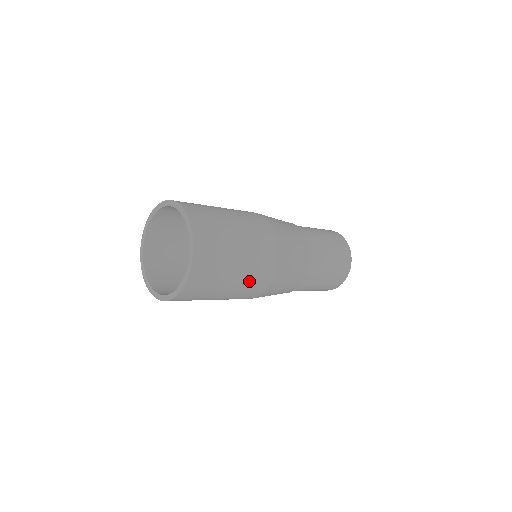
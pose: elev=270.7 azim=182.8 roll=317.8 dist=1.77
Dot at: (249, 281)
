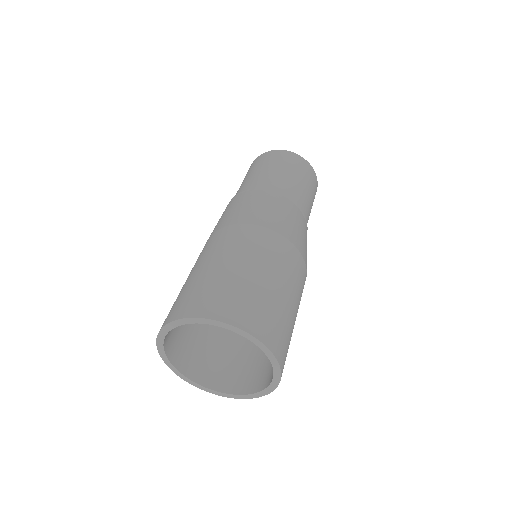
Dot at: occluded
